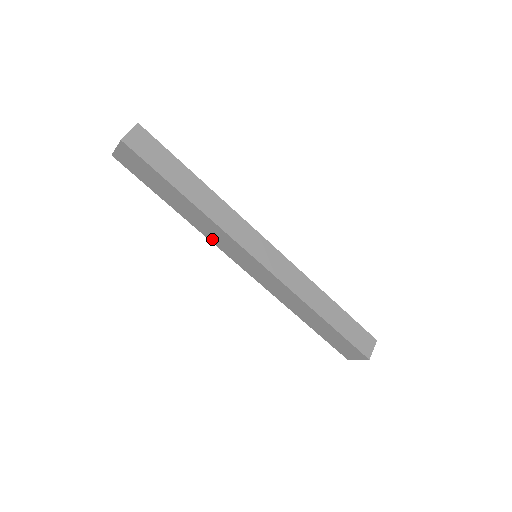
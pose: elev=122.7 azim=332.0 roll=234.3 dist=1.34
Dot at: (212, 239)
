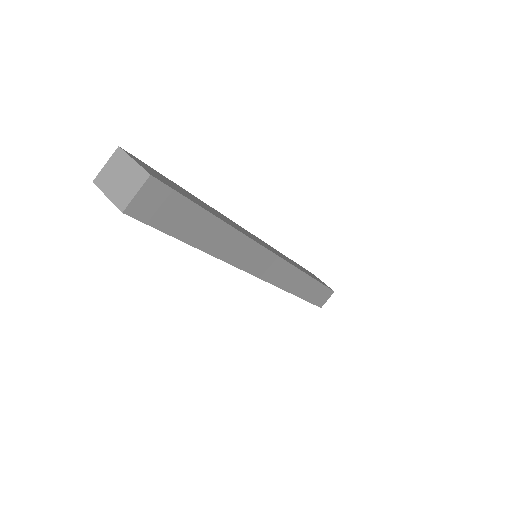
Dot at: occluded
